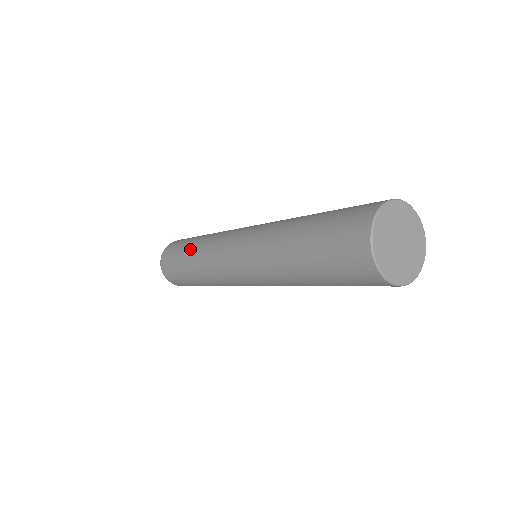
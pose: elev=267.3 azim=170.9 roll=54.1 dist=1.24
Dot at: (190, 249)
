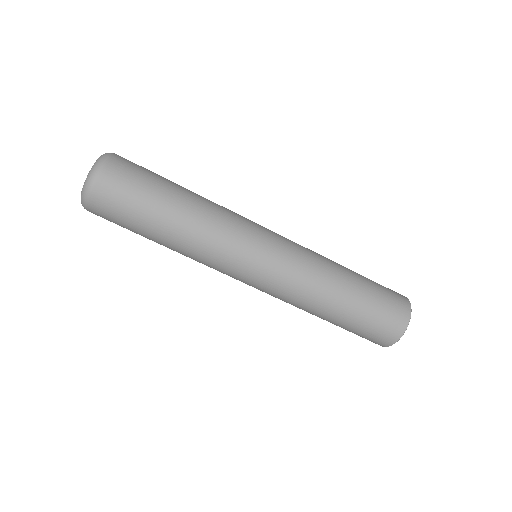
Dot at: (173, 227)
